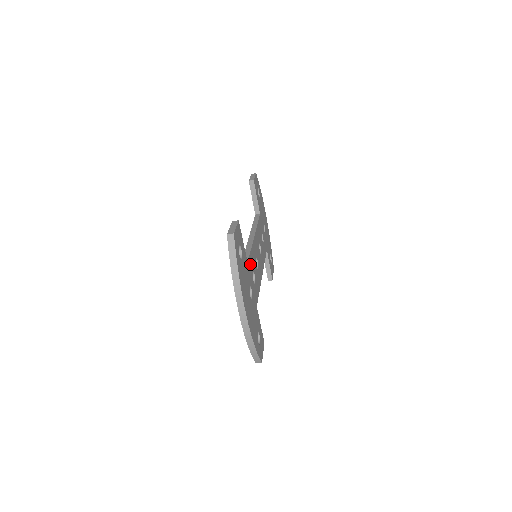
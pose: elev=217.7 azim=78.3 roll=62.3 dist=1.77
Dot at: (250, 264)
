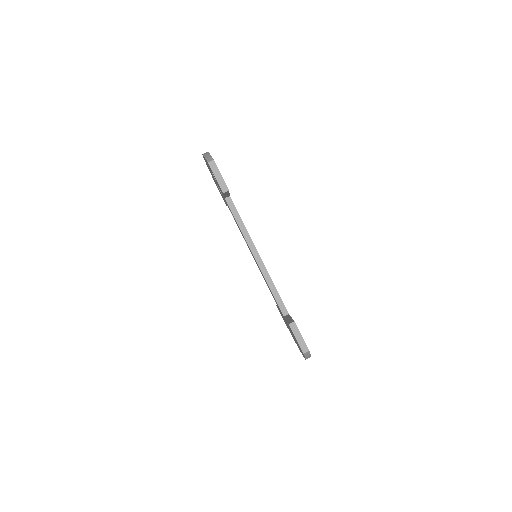
Dot at: occluded
